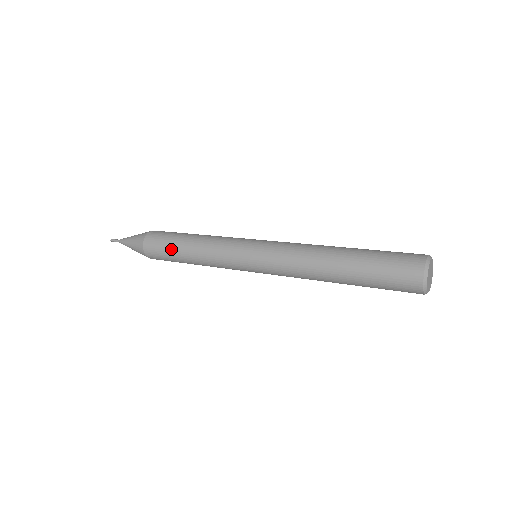
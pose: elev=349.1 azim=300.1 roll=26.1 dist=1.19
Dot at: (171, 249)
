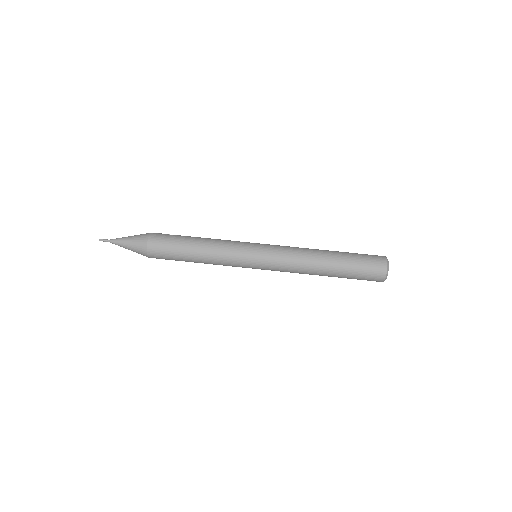
Dot at: (179, 253)
